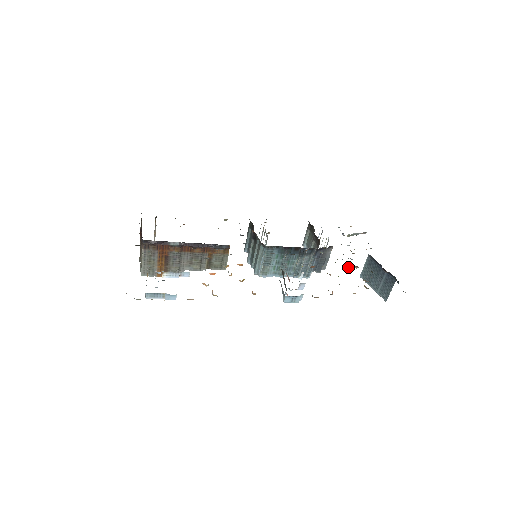
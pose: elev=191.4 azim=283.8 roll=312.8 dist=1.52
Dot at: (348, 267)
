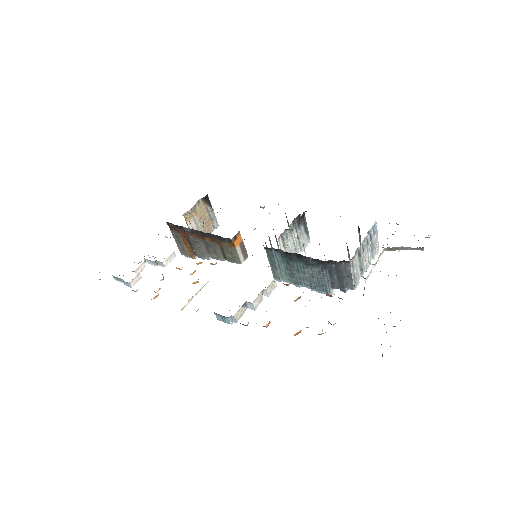
Dot at: (331, 296)
